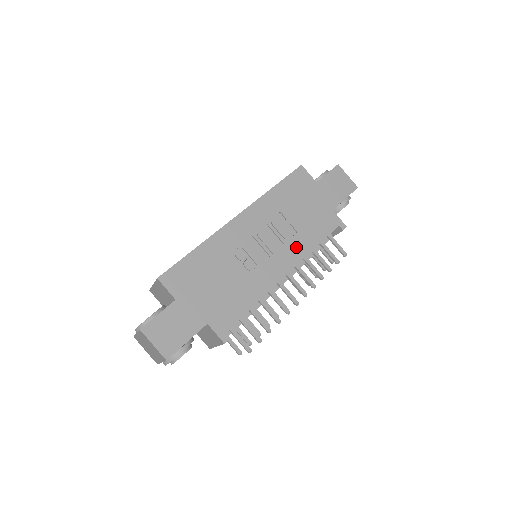
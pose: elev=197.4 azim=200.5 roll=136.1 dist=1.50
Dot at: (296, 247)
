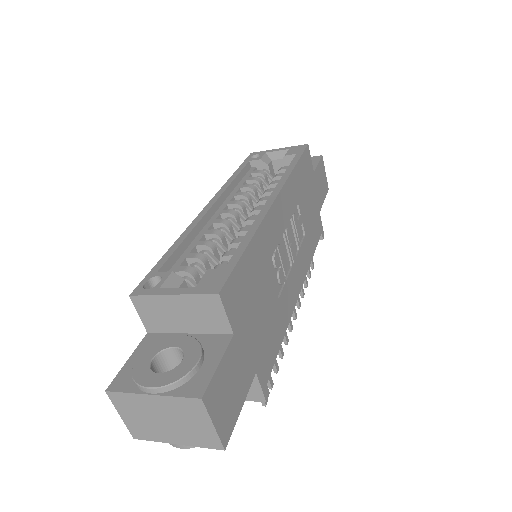
Dot at: (304, 255)
